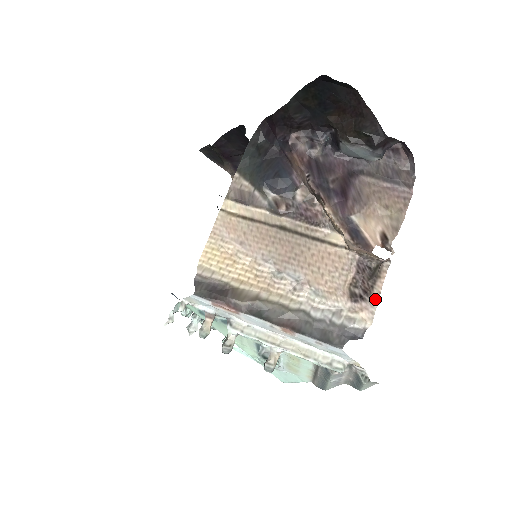
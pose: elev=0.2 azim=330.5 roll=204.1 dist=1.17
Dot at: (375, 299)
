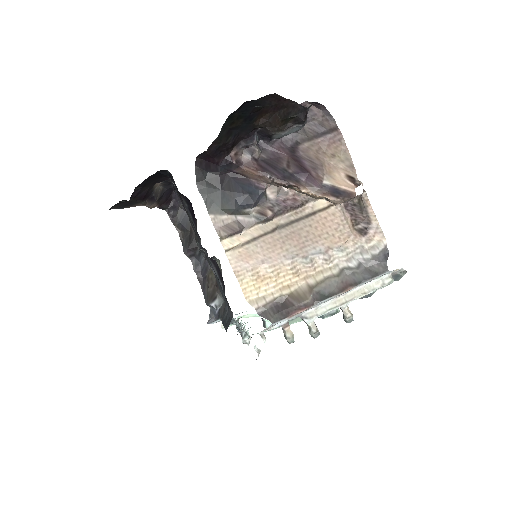
Dot at: (375, 222)
